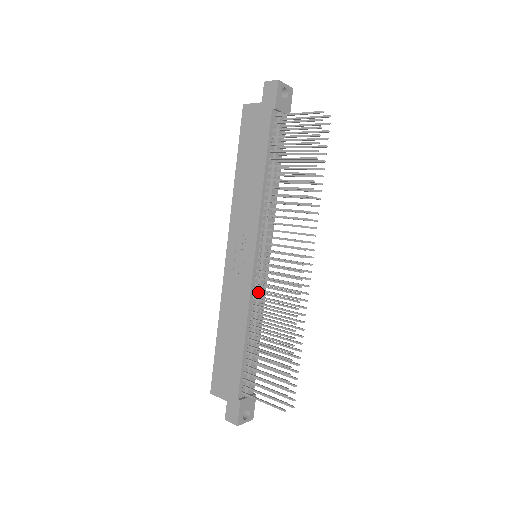
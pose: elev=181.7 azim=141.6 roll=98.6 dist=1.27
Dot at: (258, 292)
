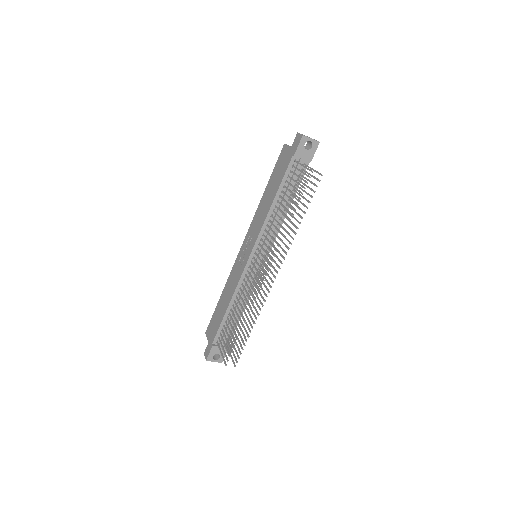
Dot at: (244, 281)
